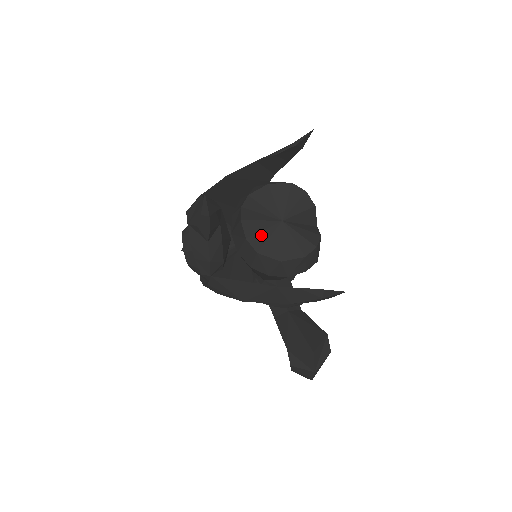
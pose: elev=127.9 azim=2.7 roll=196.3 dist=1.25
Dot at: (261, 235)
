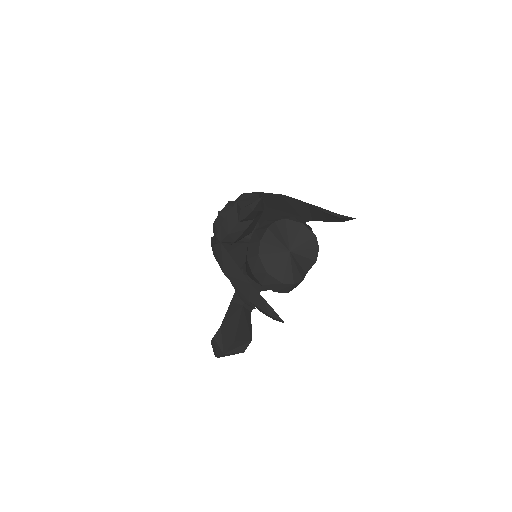
Dot at: (270, 247)
